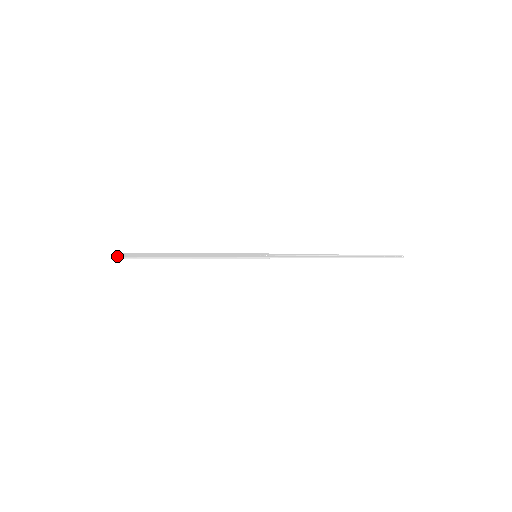
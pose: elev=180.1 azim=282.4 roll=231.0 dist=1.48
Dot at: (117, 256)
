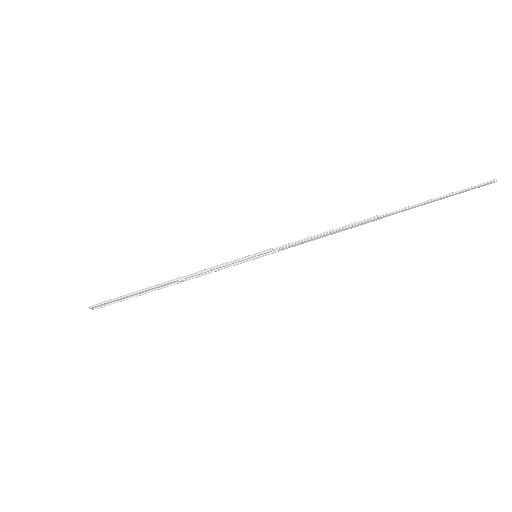
Dot at: (93, 305)
